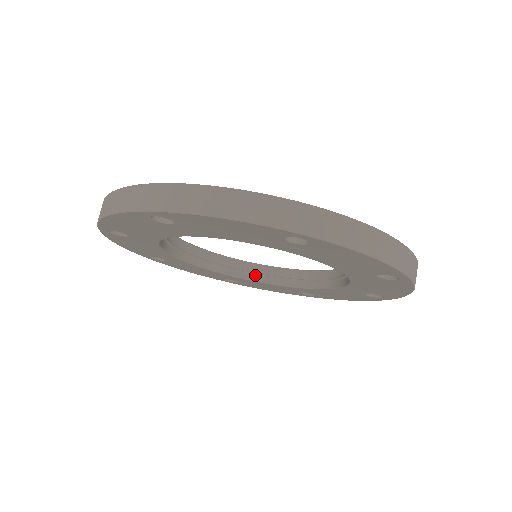
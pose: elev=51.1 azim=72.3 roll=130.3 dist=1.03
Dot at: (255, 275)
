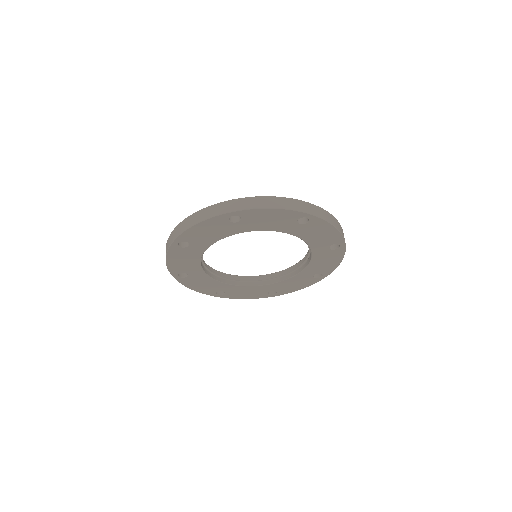
Dot at: (279, 278)
